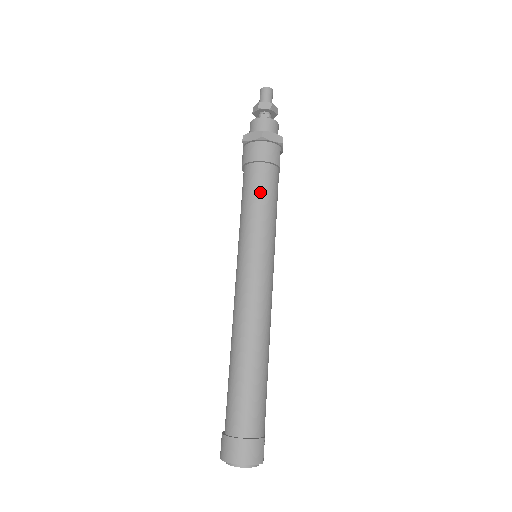
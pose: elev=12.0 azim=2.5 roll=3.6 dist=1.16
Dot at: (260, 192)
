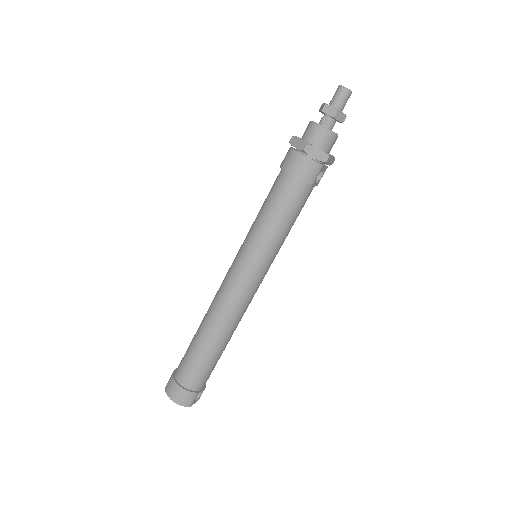
Dot at: (278, 205)
